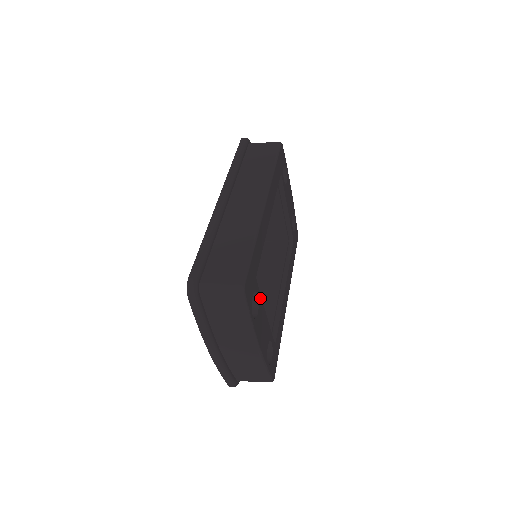
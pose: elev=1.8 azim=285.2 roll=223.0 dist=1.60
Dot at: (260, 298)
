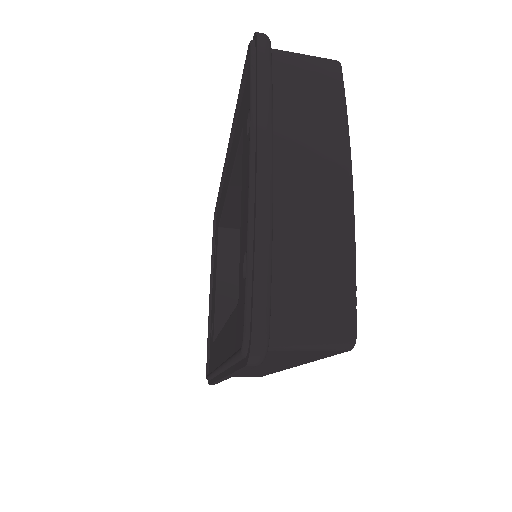
Dot at: occluded
